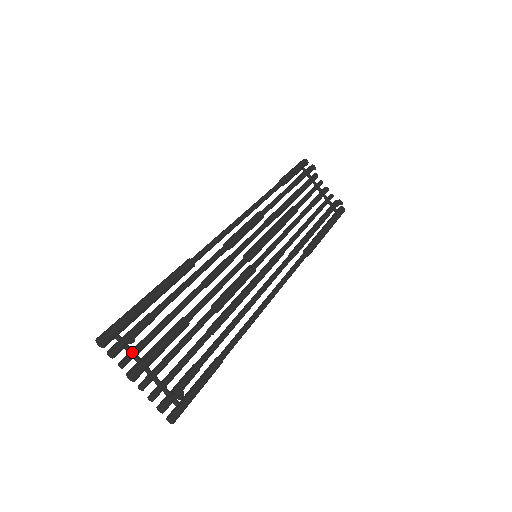
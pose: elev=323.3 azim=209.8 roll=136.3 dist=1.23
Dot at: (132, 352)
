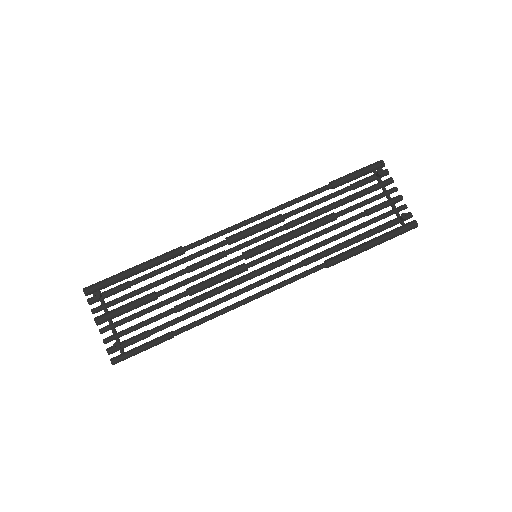
Dot at: (103, 305)
